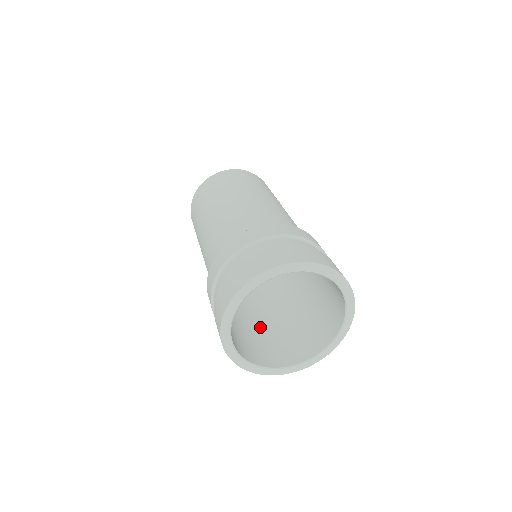
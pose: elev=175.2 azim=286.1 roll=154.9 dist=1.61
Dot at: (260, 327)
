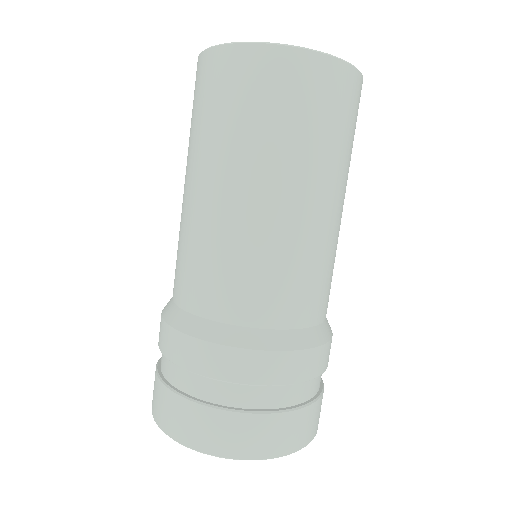
Dot at: occluded
